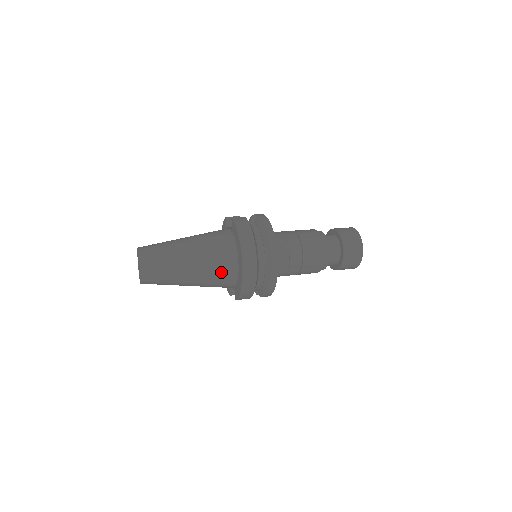
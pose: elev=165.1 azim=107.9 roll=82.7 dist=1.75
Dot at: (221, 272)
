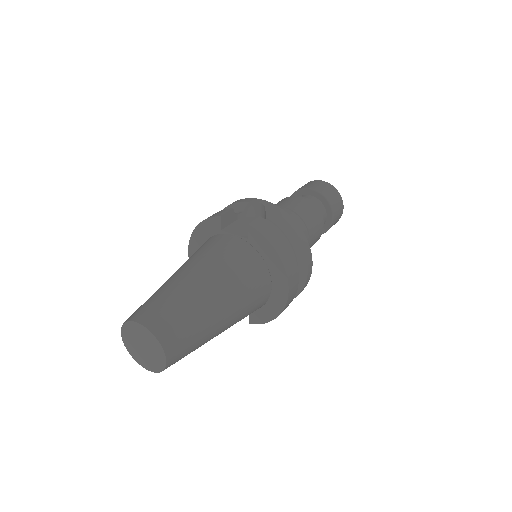
Dot at: (254, 307)
